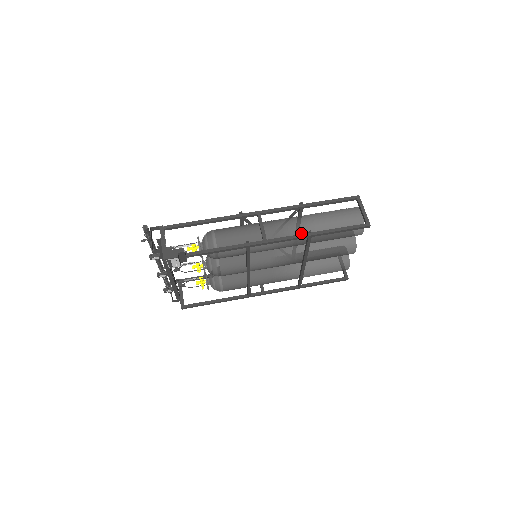
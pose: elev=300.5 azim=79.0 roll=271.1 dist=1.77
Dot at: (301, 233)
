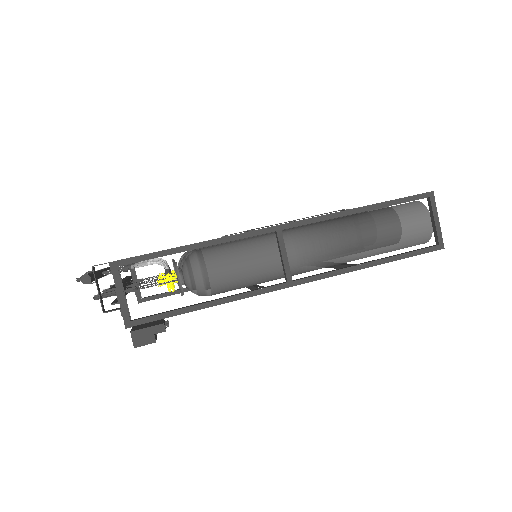
Dot at: (341, 258)
